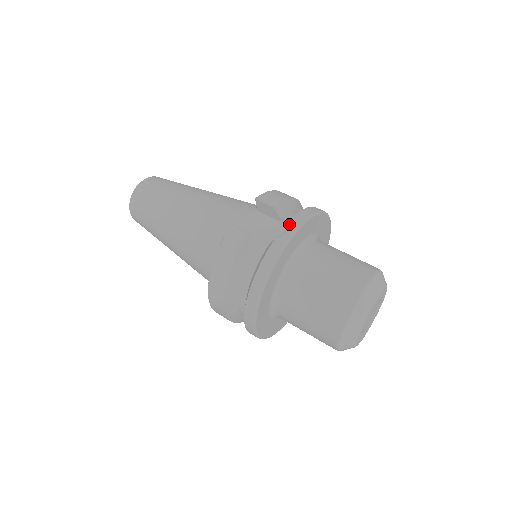
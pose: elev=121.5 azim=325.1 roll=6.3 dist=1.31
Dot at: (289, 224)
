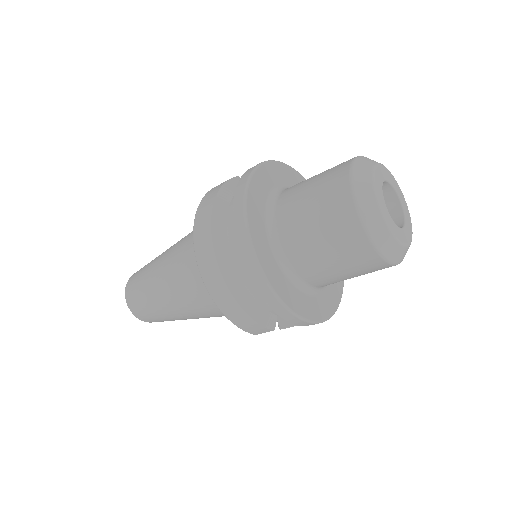
Dot at: occluded
